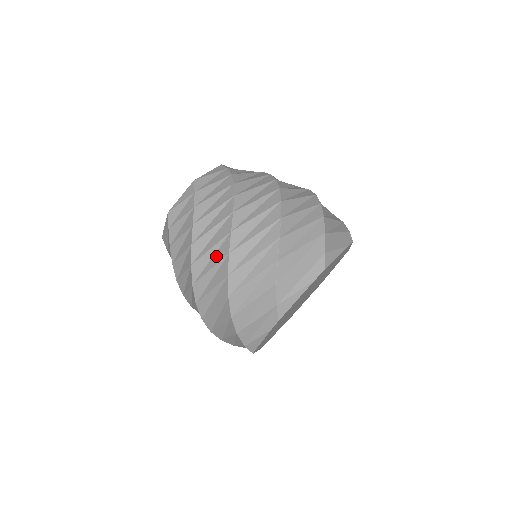
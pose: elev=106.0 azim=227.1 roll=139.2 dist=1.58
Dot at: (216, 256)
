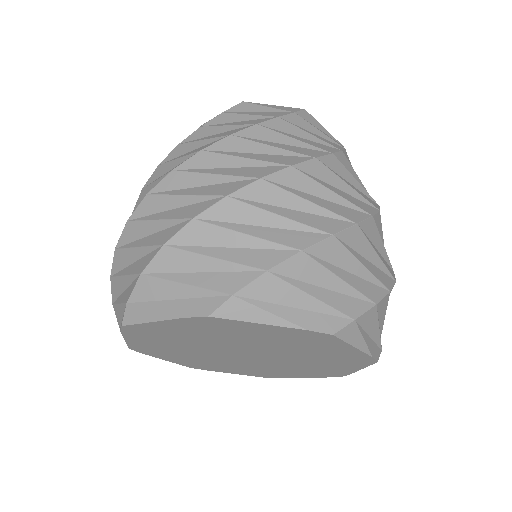
Dot at: (240, 169)
